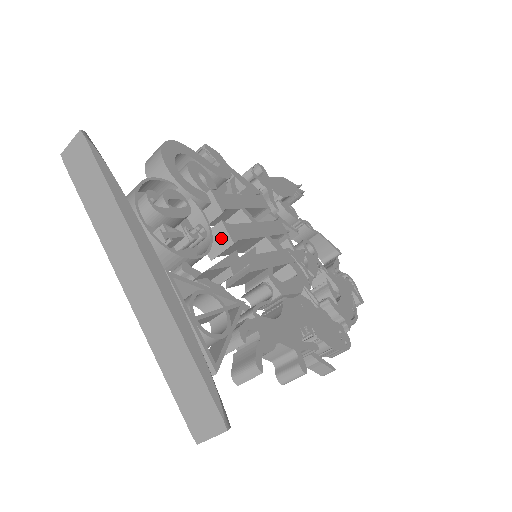
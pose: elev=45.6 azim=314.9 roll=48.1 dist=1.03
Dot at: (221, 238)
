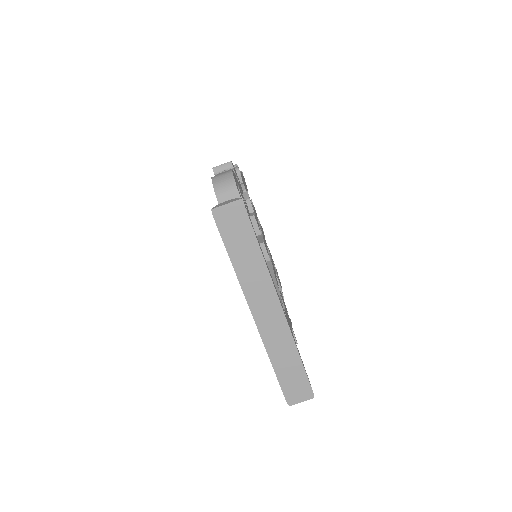
Dot at: occluded
